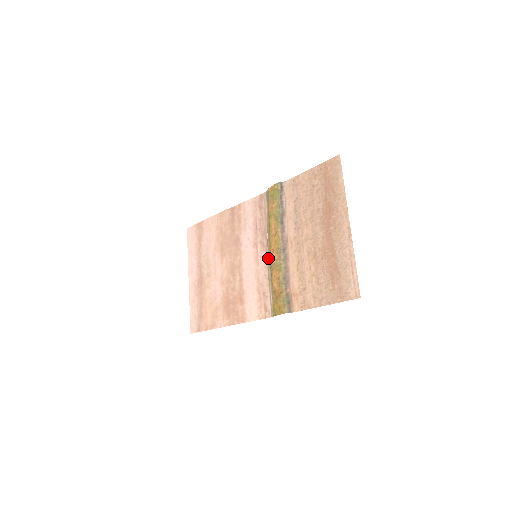
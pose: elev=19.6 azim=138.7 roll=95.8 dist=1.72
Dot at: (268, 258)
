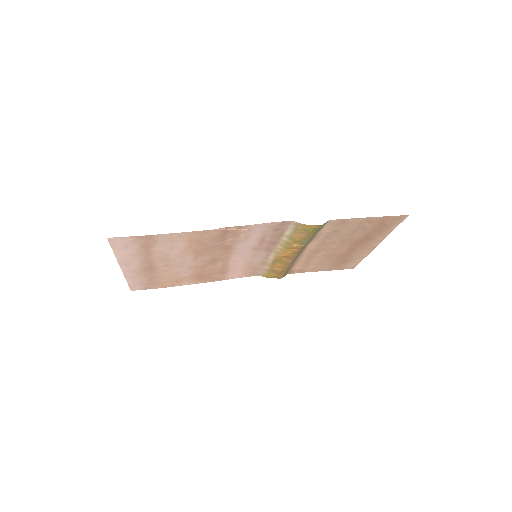
Dot at: (271, 255)
